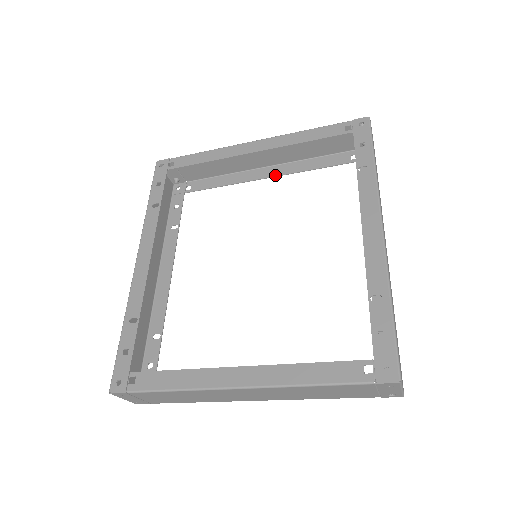
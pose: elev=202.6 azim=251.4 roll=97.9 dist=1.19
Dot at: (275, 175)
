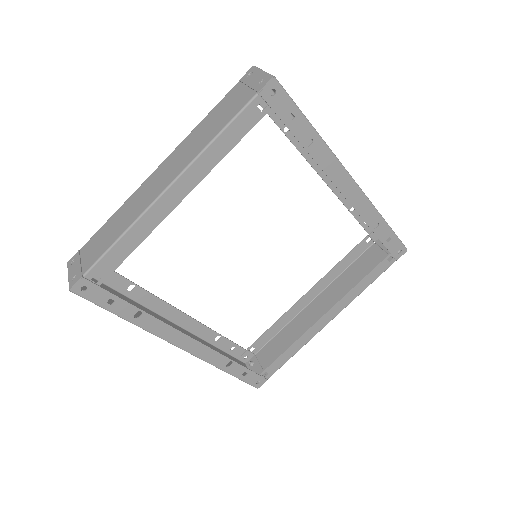
Dot at: (330, 310)
